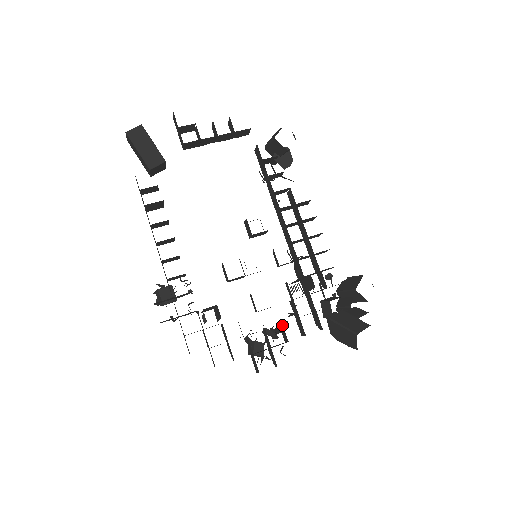
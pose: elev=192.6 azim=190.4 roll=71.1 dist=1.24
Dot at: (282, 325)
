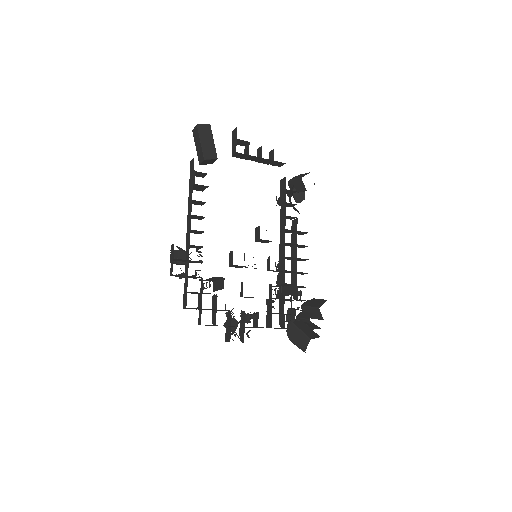
Dot at: (258, 313)
